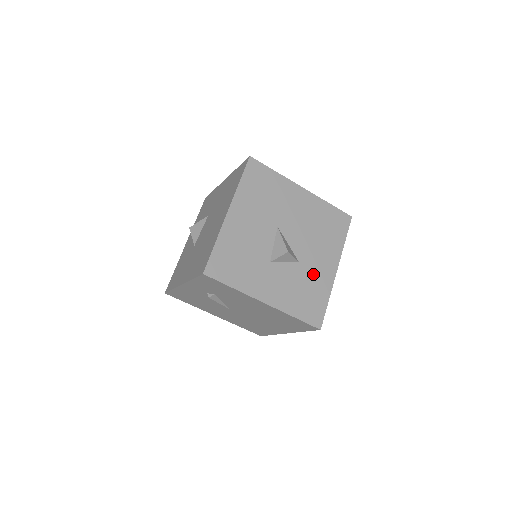
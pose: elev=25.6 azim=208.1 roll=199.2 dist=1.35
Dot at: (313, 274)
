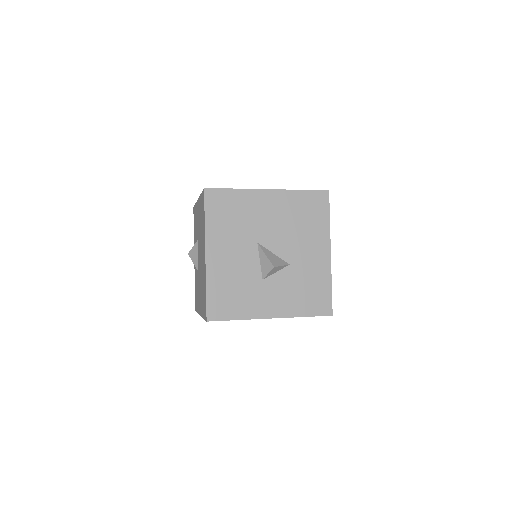
Dot at: (308, 269)
